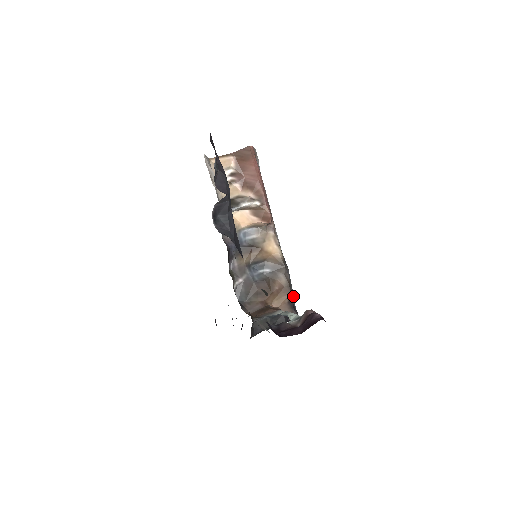
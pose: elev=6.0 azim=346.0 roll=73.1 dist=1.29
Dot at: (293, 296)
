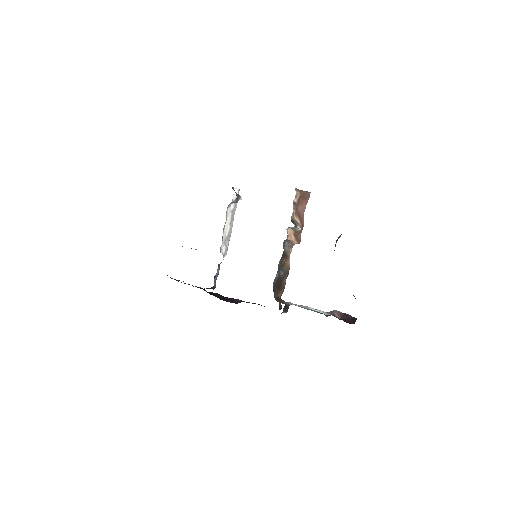
Dot at: occluded
